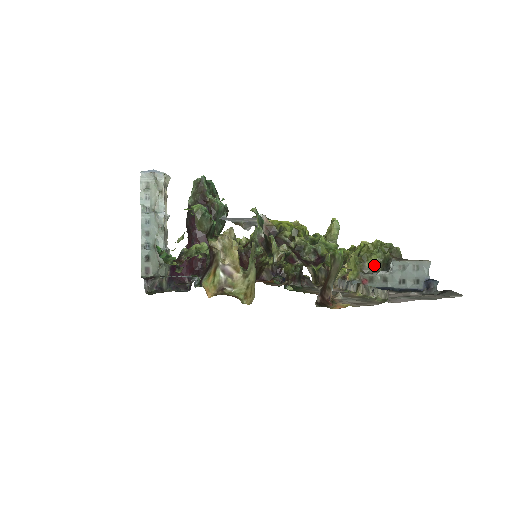
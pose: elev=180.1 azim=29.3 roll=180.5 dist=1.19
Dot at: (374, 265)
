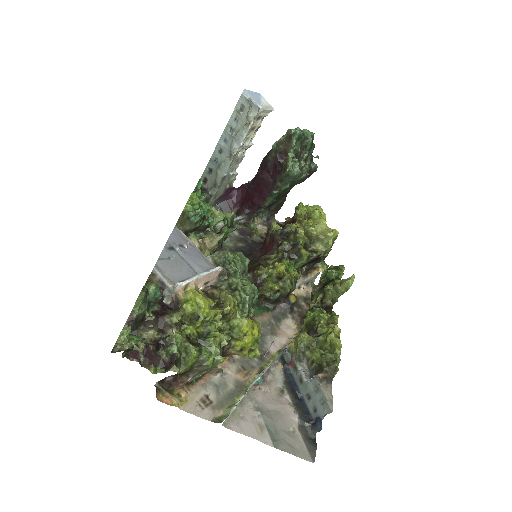
Dot at: (311, 360)
